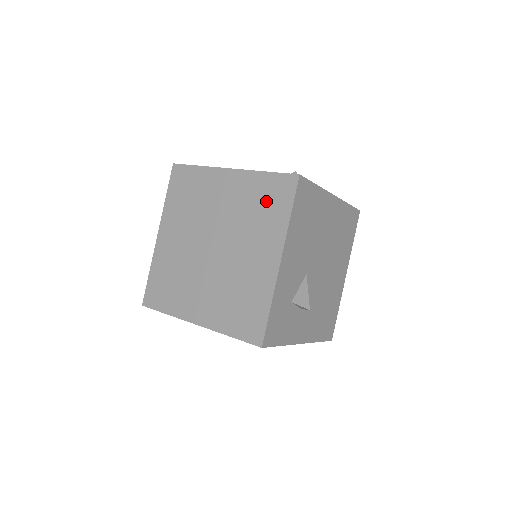
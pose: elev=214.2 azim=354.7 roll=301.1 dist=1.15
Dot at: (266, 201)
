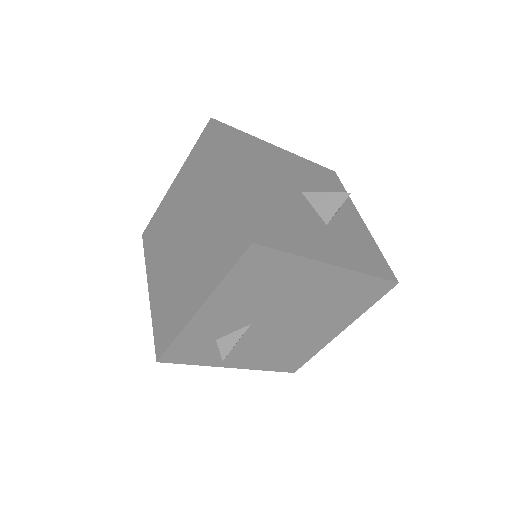
Dot at: (223, 239)
